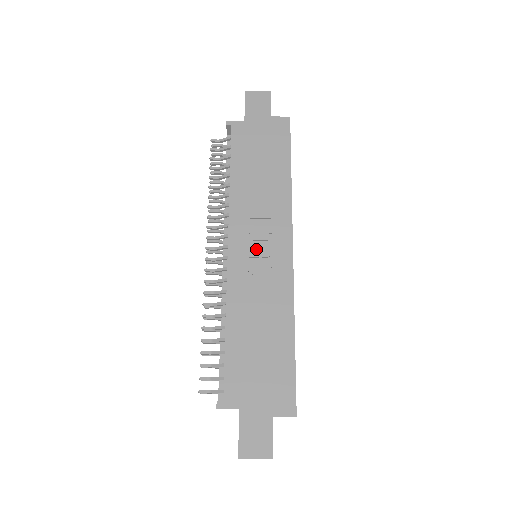
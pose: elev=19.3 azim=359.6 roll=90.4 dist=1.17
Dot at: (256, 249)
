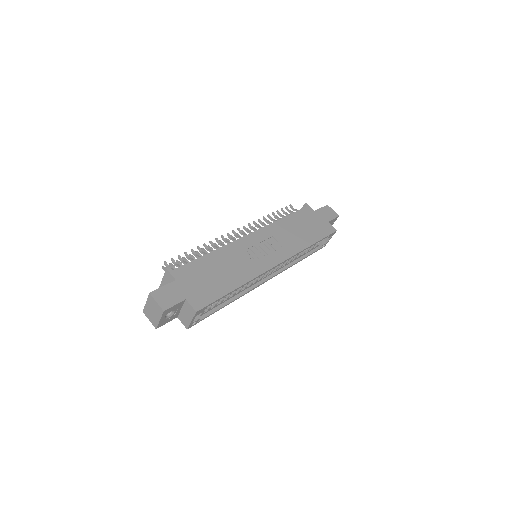
Dot at: (261, 247)
